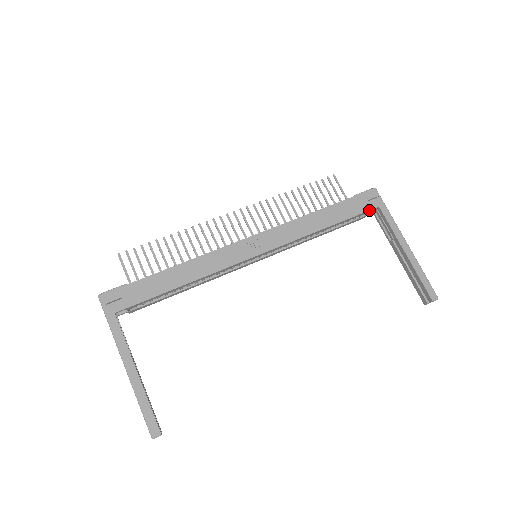
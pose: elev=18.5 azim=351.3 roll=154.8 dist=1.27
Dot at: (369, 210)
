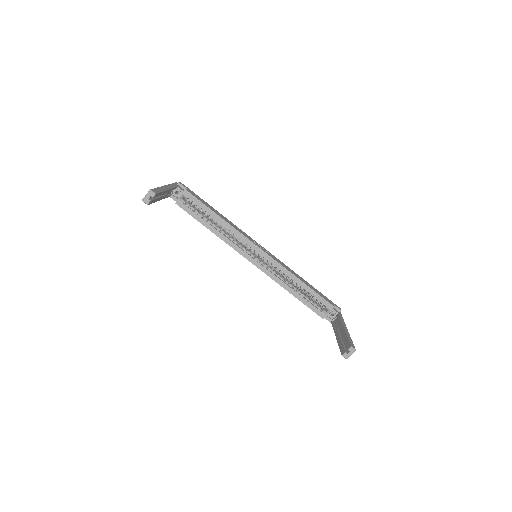
Dot at: (332, 305)
